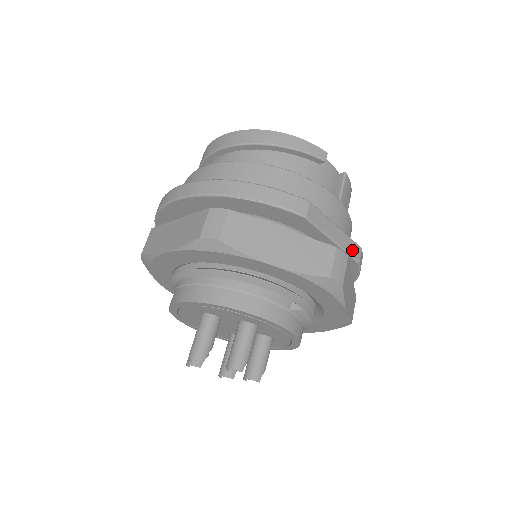
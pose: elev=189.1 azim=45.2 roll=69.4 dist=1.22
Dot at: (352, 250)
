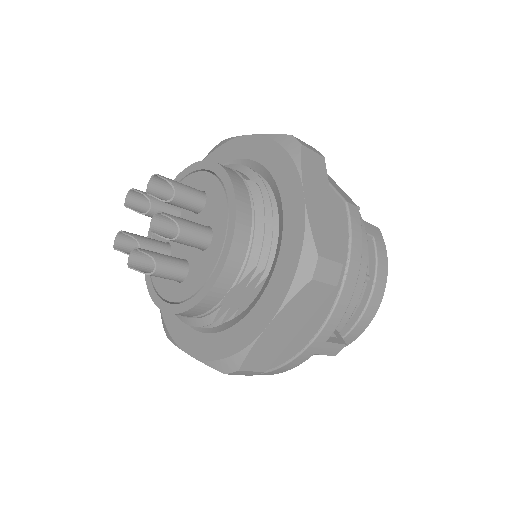
Dot at: (342, 194)
